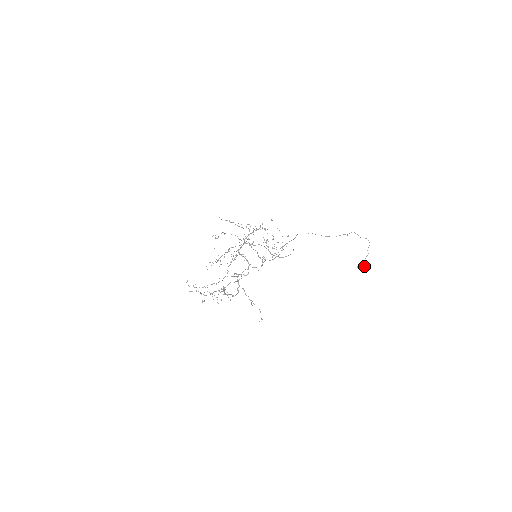
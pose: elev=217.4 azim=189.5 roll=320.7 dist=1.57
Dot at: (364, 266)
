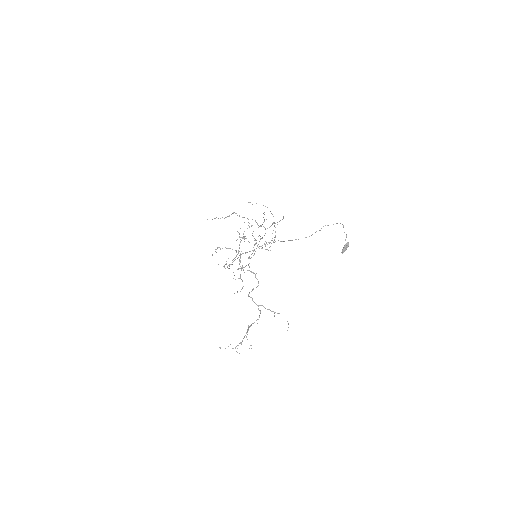
Dot at: occluded
